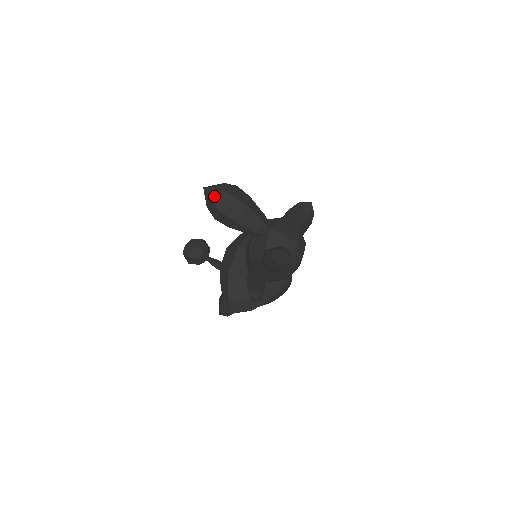
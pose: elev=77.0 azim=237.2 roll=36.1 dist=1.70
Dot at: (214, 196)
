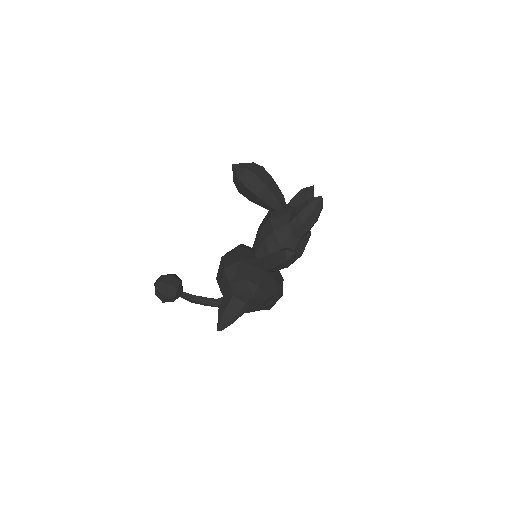
Dot at: (247, 166)
